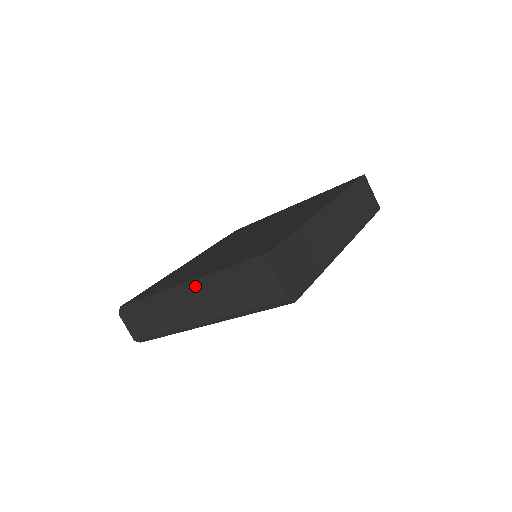
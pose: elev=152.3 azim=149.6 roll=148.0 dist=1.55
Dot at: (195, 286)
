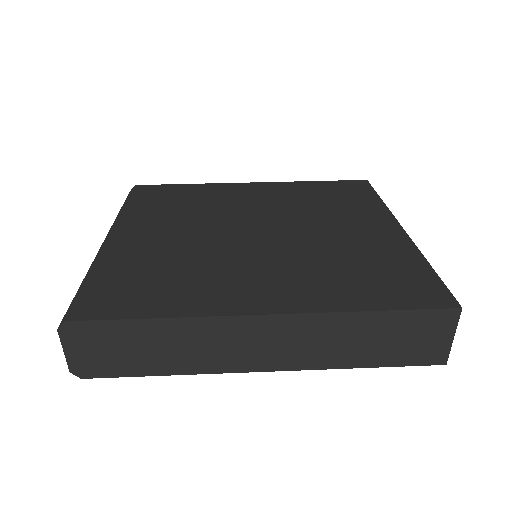
Dot at: (97, 253)
